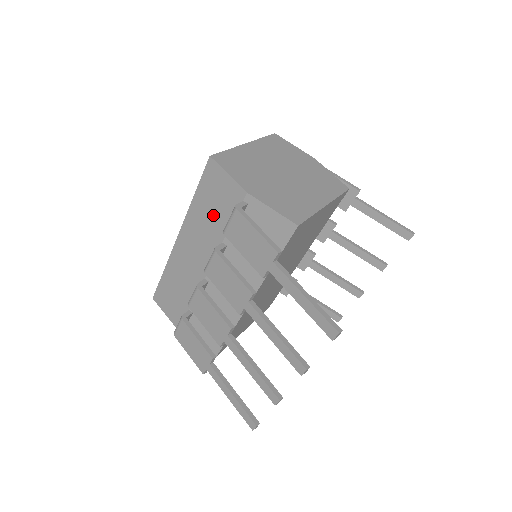
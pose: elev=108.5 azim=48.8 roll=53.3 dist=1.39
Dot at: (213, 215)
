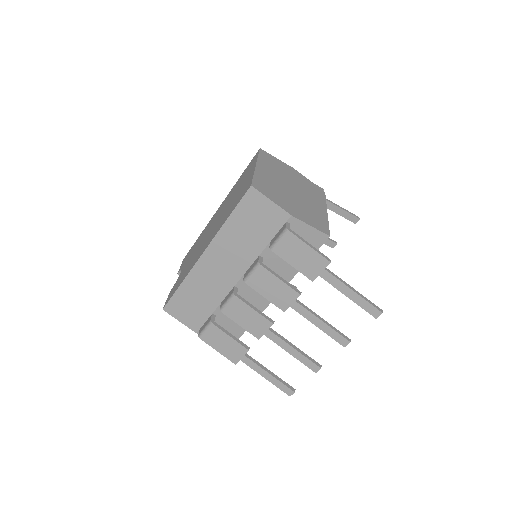
Dot at: (250, 234)
